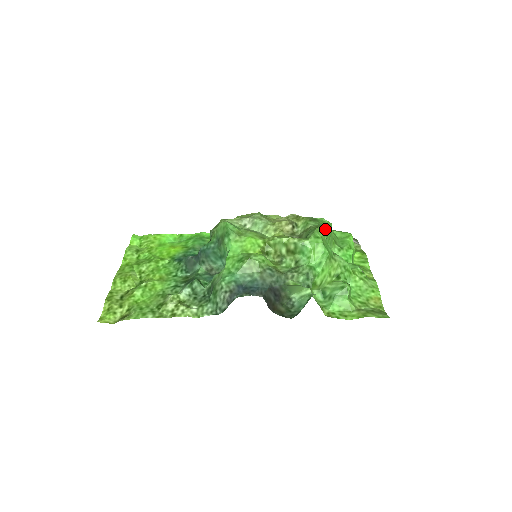
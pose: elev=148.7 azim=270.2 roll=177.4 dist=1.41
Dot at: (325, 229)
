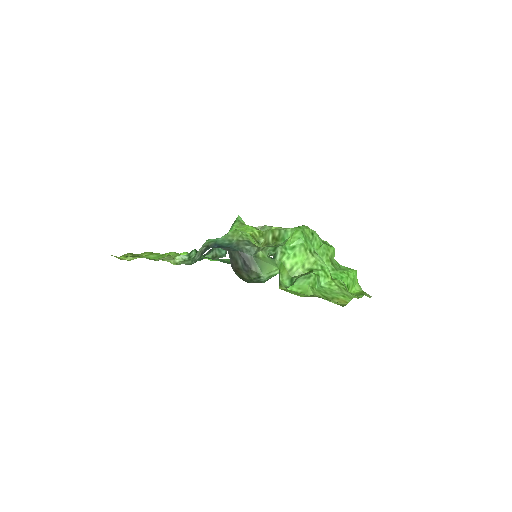
Dot at: (314, 232)
